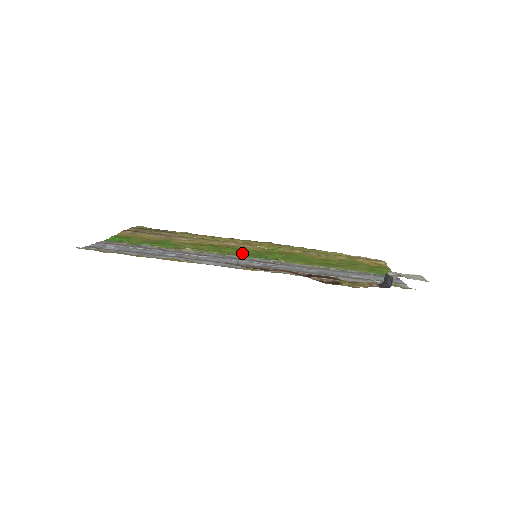
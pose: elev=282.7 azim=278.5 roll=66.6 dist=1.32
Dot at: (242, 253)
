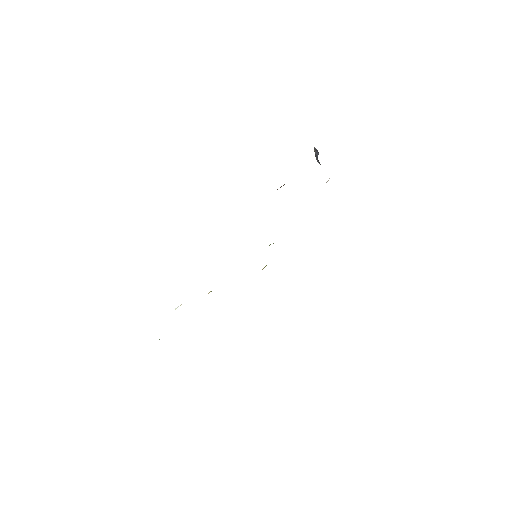
Dot at: occluded
